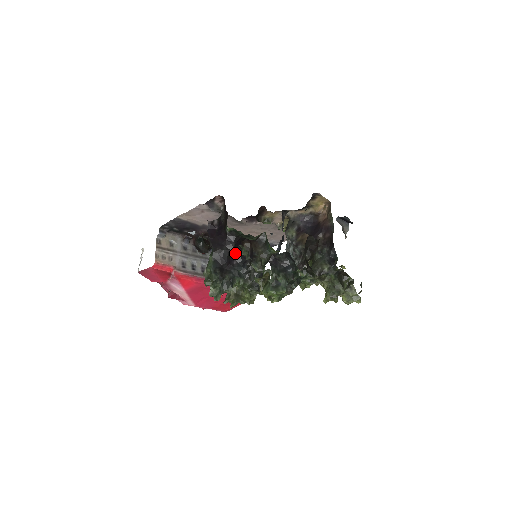
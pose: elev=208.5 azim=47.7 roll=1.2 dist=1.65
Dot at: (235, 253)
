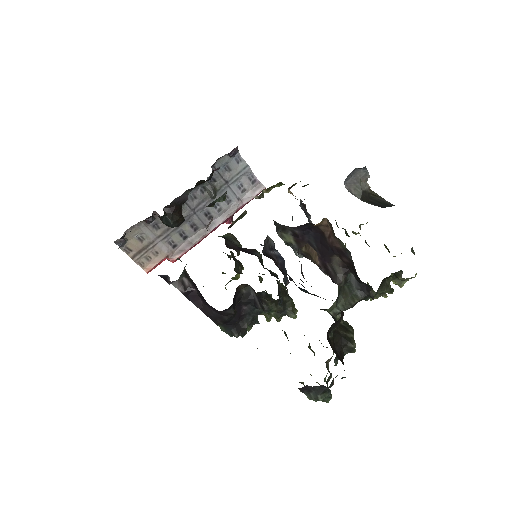
Dot at: (238, 304)
